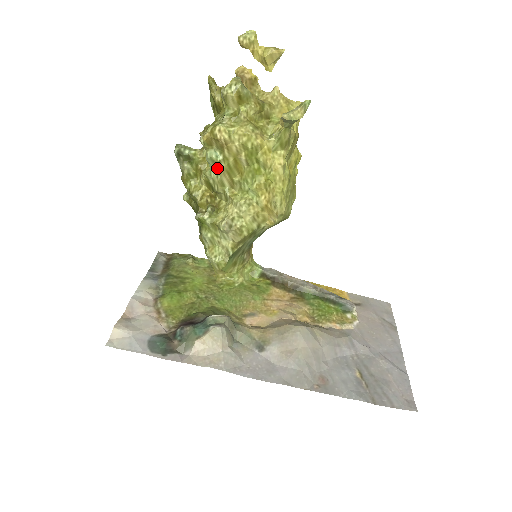
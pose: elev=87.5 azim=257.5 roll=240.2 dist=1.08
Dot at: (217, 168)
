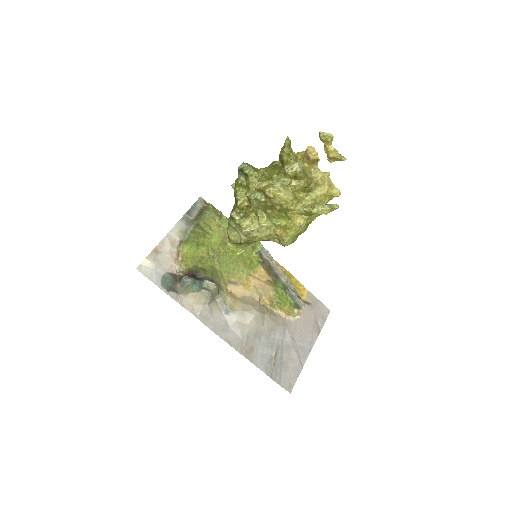
Dot at: (258, 202)
